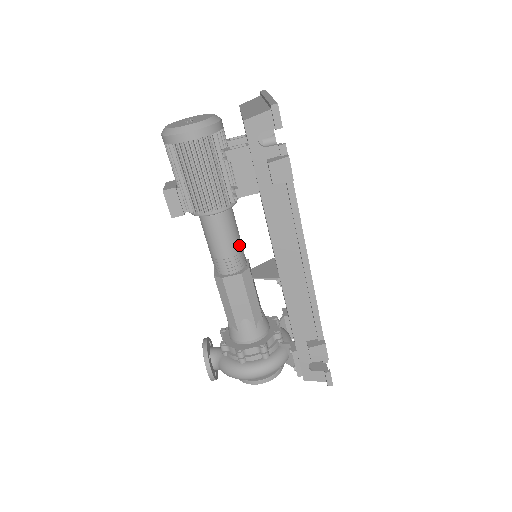
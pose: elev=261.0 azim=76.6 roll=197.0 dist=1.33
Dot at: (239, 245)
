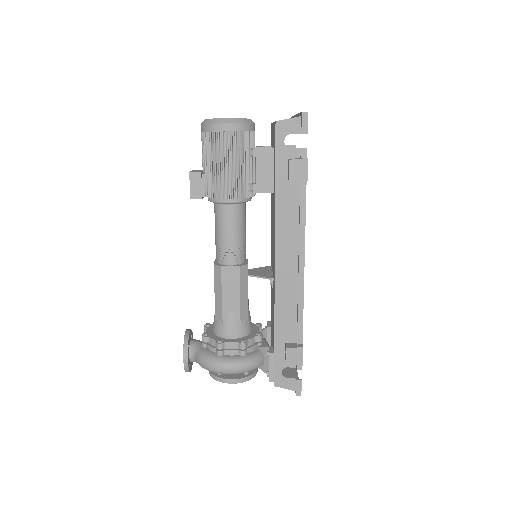
Dot at: (244, 240)
